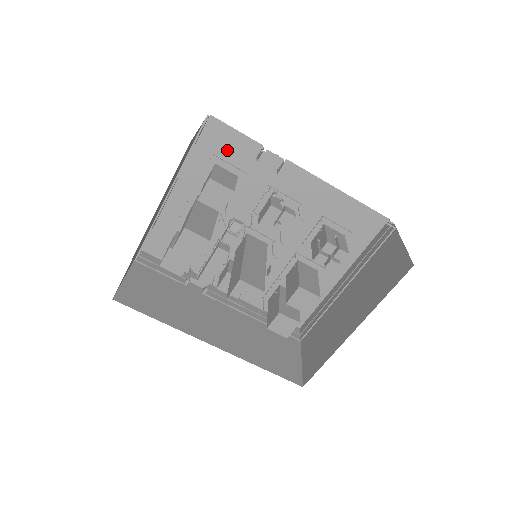
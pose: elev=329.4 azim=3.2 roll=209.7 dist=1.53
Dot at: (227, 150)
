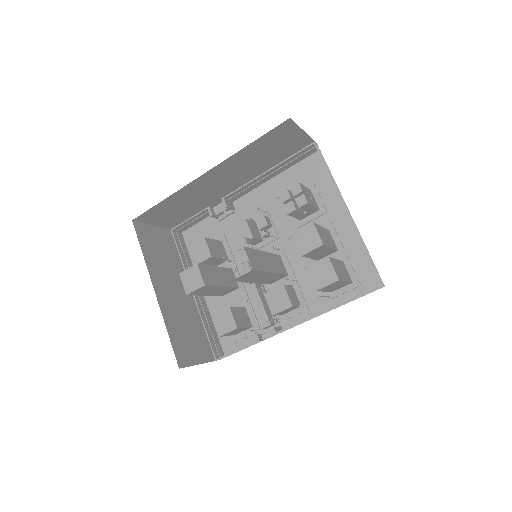
Dot at: occluded
